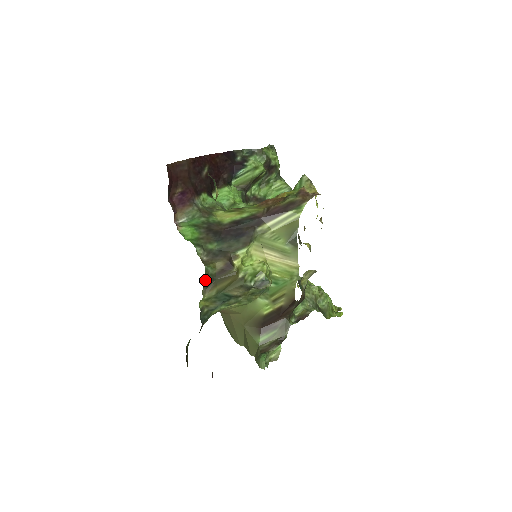
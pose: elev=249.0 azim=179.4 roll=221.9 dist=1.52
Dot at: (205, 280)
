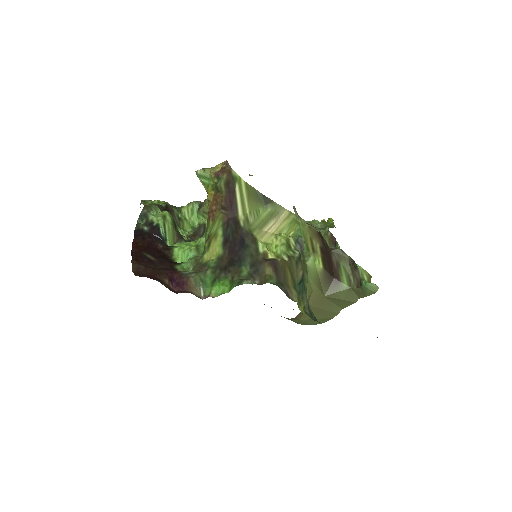
Dot at: (282, 290)
